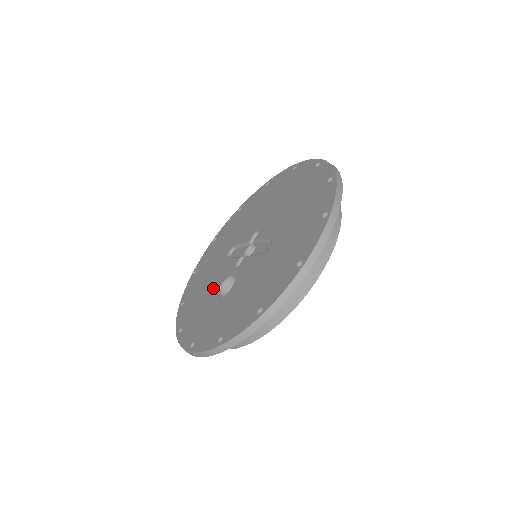
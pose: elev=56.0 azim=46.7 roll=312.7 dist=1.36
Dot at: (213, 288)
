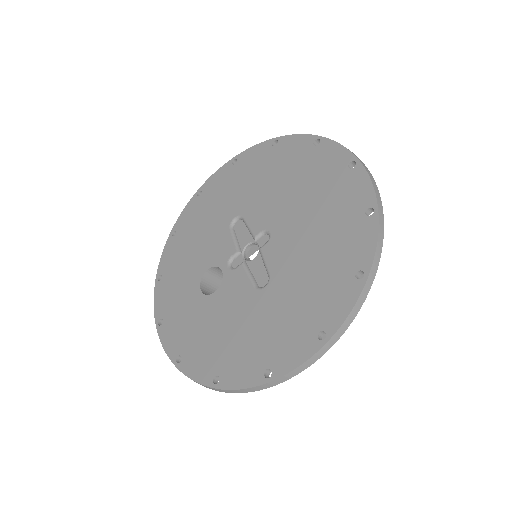
Dot at: (202, 261)
